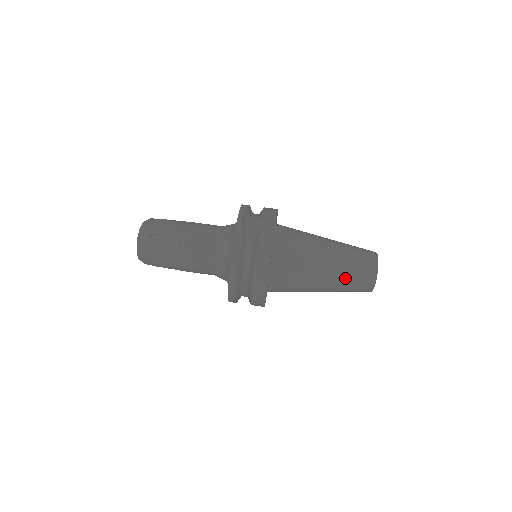
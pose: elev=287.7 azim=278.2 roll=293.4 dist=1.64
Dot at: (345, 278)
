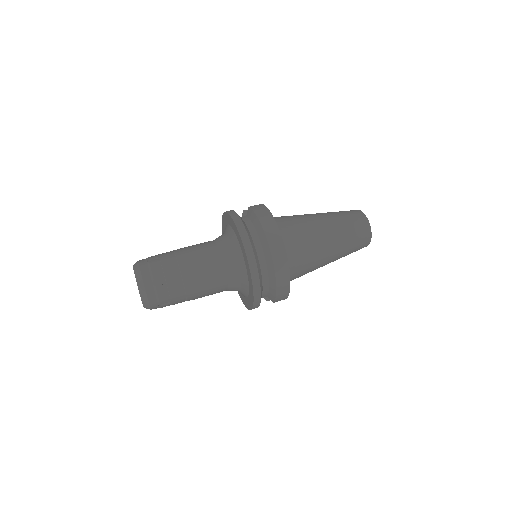
Dot at: (342, 223)
